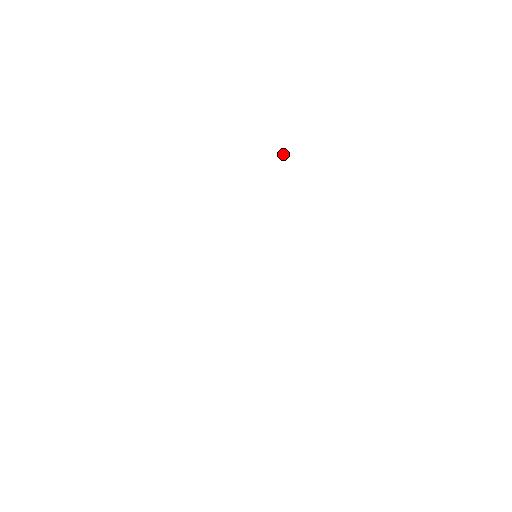
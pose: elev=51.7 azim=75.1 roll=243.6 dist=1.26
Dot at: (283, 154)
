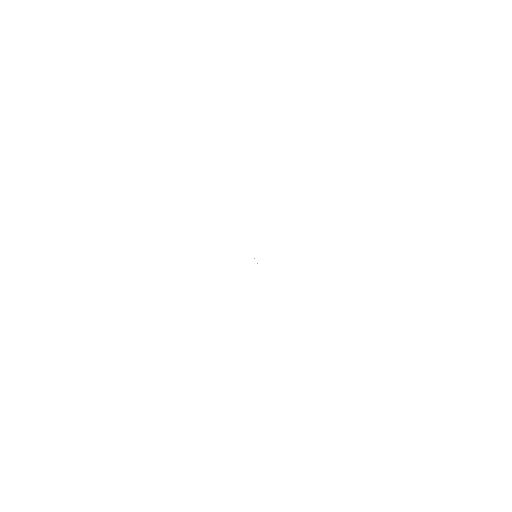
Dot at: occluded
